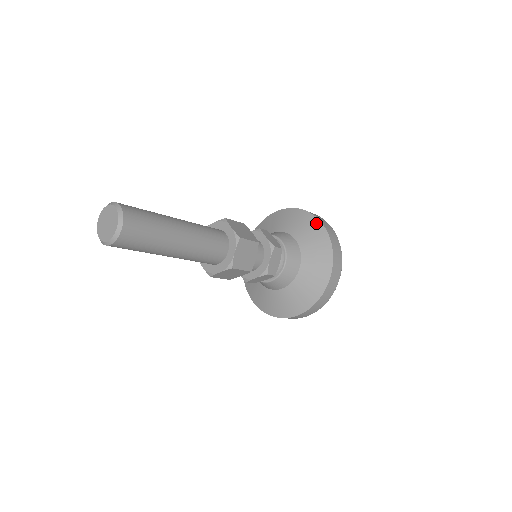
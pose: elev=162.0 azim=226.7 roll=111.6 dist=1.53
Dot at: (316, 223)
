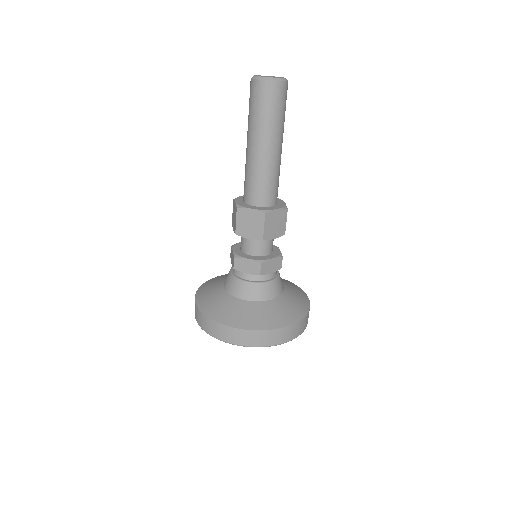
Dot at: occluded
